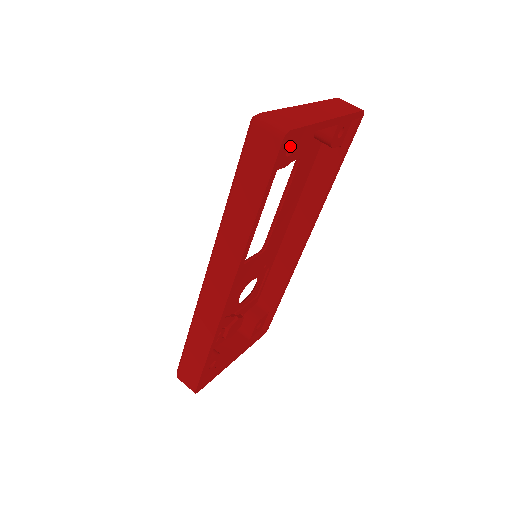
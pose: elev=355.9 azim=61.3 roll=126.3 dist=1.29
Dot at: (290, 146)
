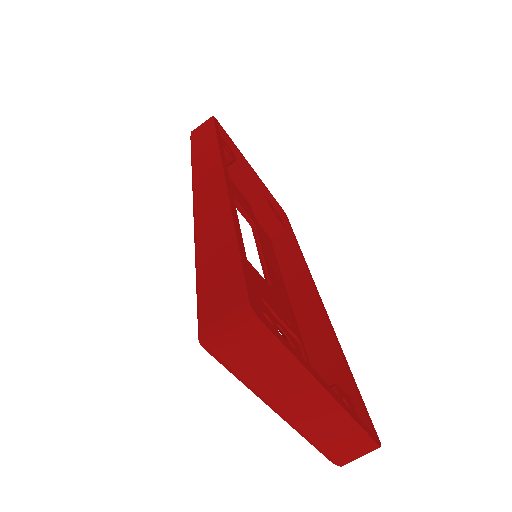
Dot at: occluded
